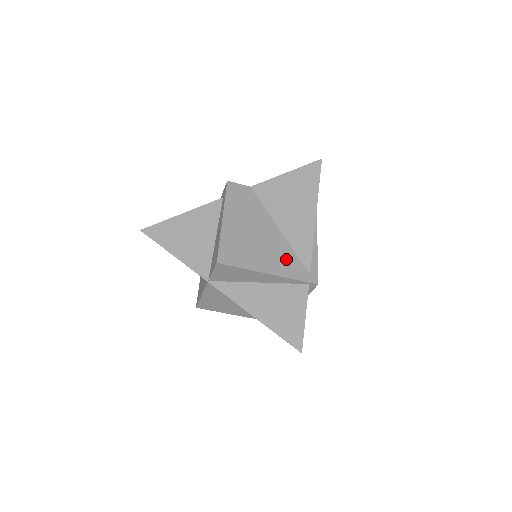
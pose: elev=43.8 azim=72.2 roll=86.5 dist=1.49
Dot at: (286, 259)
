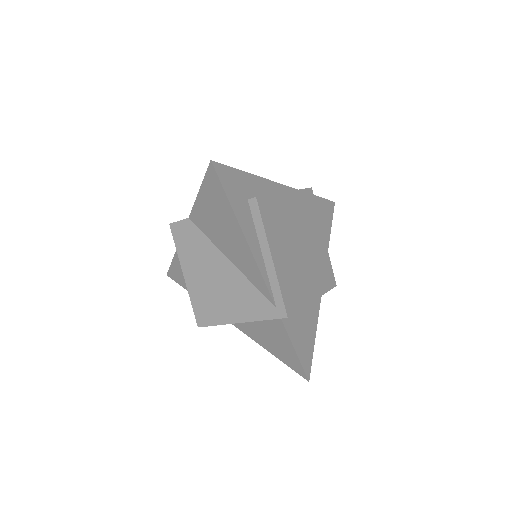
Dot at: (248, 298)
